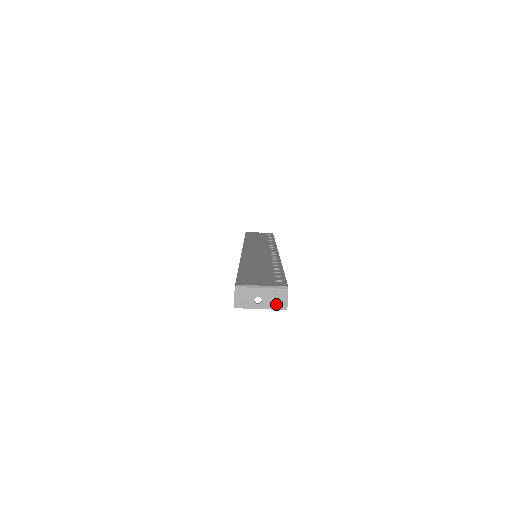
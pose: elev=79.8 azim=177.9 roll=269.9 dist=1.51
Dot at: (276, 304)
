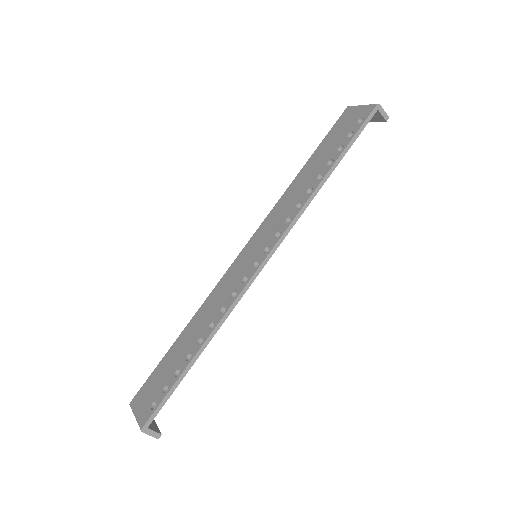
Dot at: occluded
